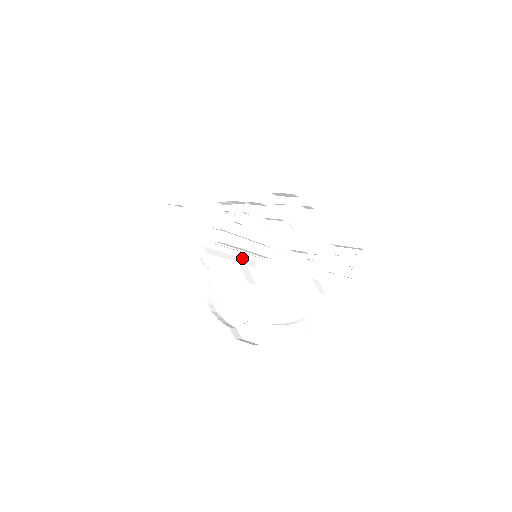
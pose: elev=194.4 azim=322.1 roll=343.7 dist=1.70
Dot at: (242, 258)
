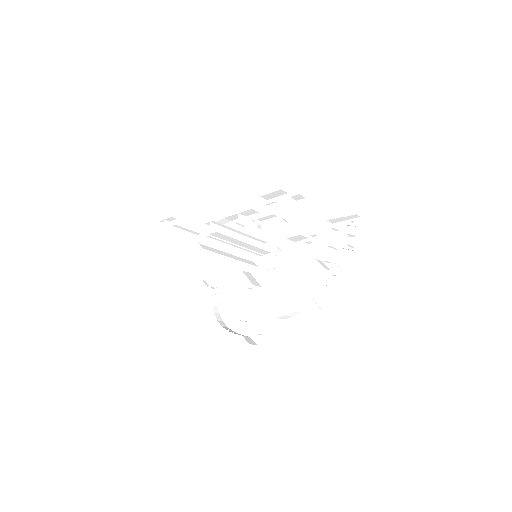
Dot at: (242, 258)
